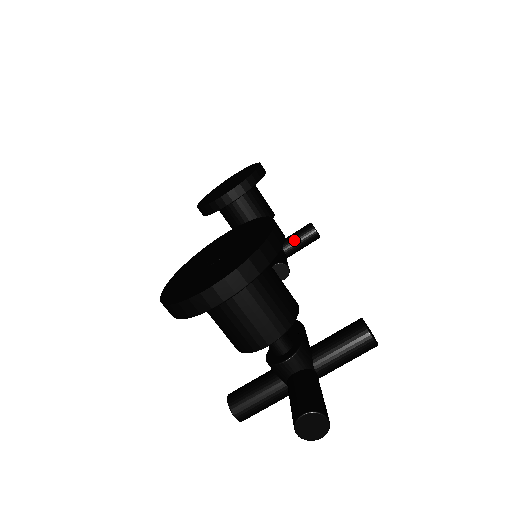
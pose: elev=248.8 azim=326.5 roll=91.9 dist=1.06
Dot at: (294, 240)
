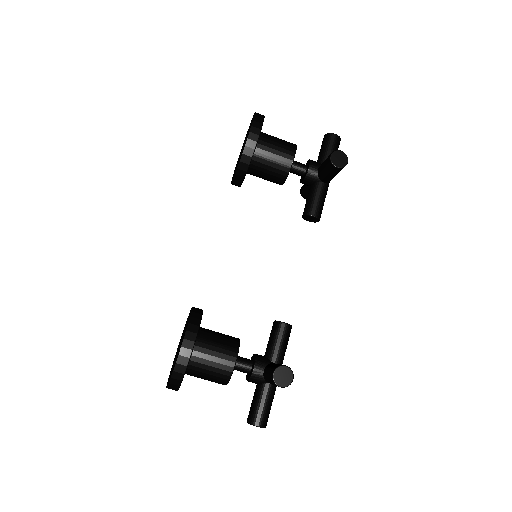
Dot at: (323, 173)
